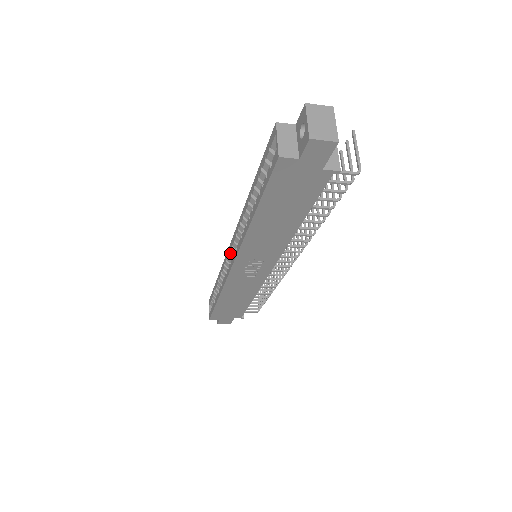
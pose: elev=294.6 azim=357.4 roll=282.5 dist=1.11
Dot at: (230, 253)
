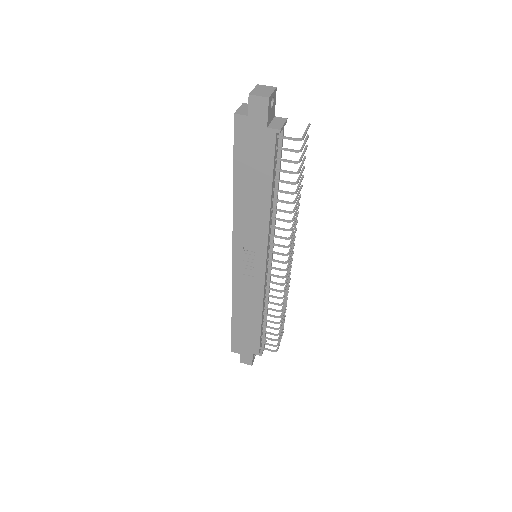
Dot at: occluded
